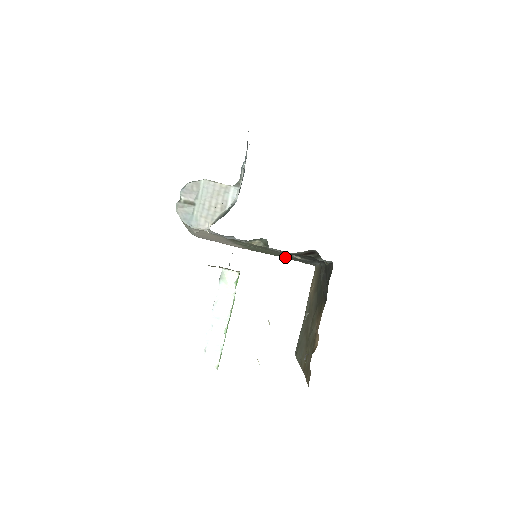
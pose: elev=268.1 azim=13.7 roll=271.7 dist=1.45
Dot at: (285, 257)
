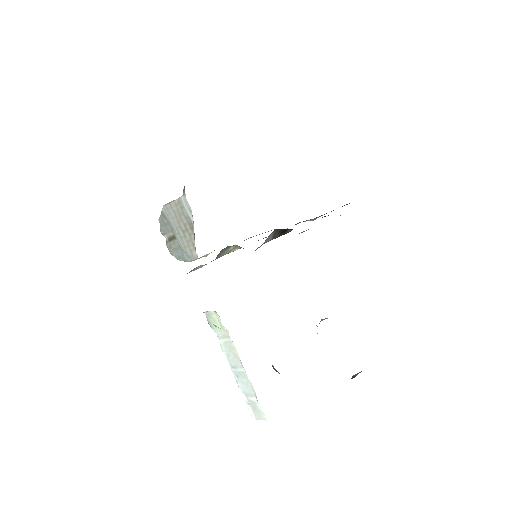
Dot at: occluded
